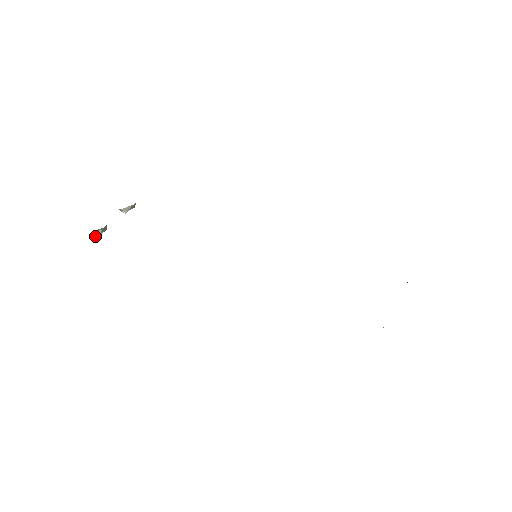
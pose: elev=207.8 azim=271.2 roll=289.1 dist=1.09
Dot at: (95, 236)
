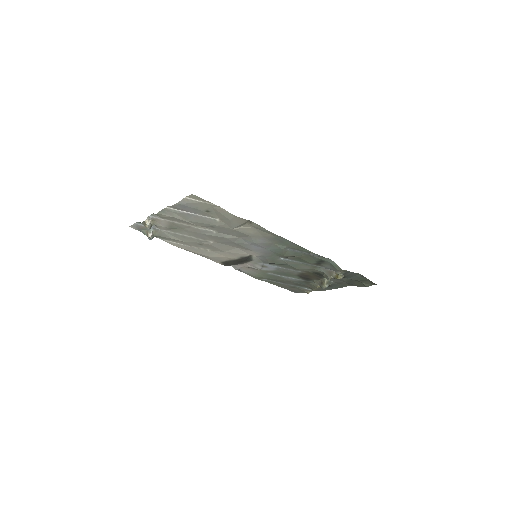
Dot at: (149, 224)
